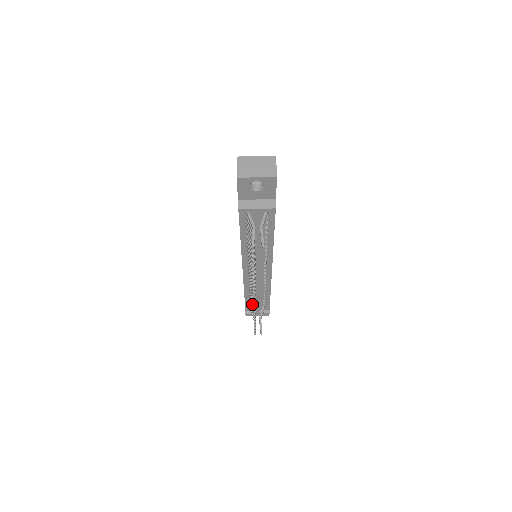
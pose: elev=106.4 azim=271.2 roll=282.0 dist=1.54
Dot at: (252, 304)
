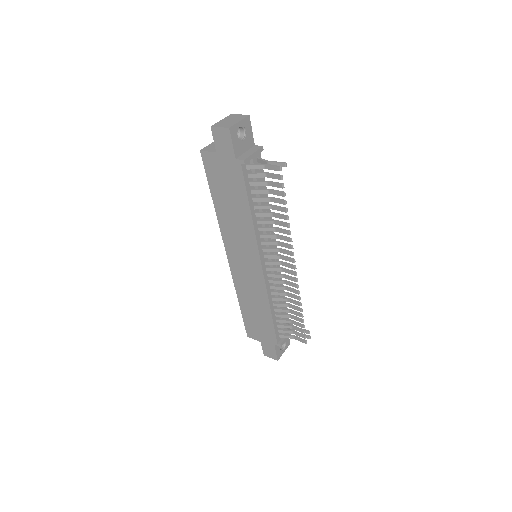
Dot at: (283, 315)
